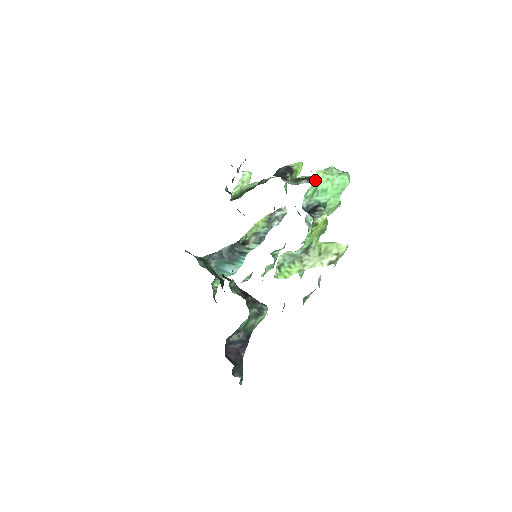
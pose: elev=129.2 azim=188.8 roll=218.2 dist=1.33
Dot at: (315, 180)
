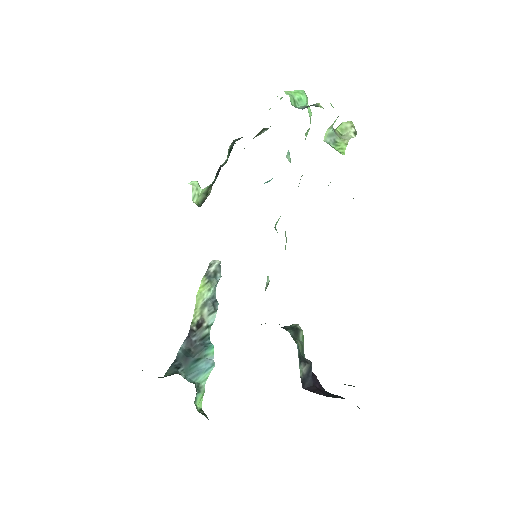
Dot at: (288, 94)
